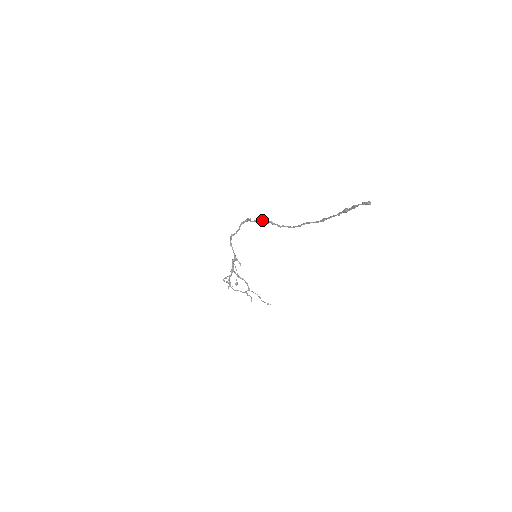
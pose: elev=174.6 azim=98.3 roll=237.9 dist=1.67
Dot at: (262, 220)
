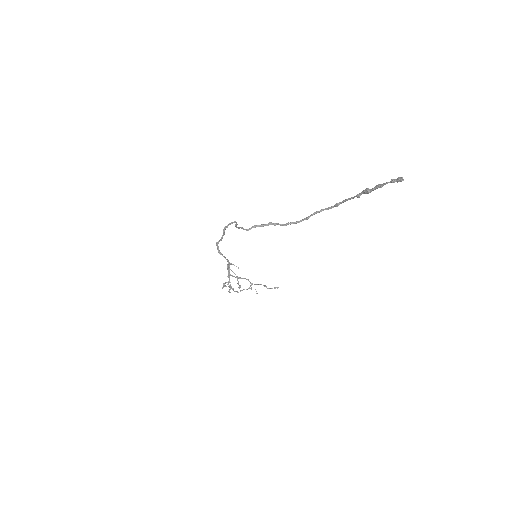
Dot at: (259, 225)
